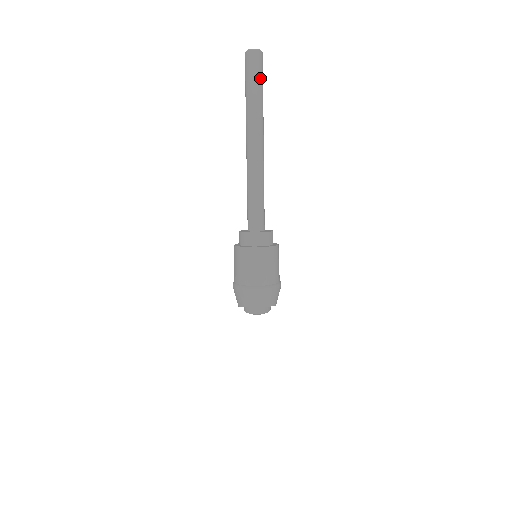
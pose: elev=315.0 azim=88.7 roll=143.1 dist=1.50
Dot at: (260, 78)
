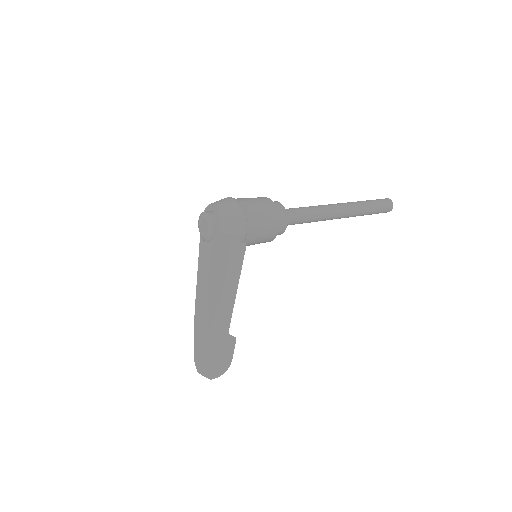
Dot at: (377, 201)
